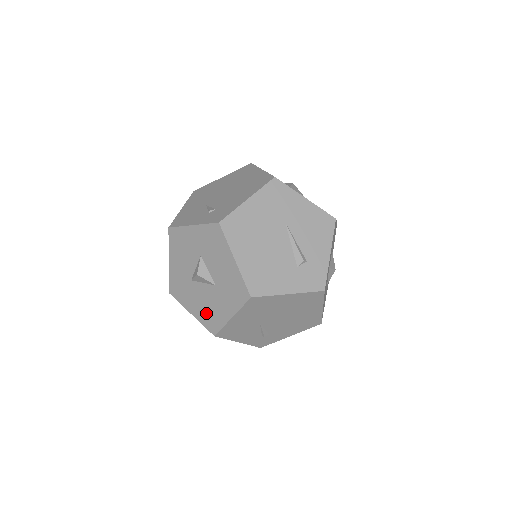
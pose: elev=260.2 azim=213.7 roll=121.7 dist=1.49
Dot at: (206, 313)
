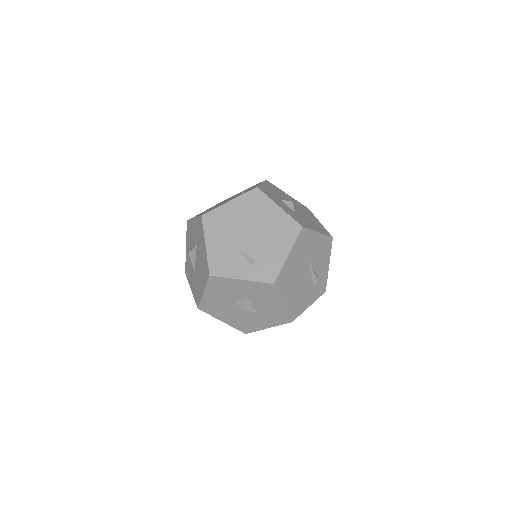
Dot at: (241, 323)
